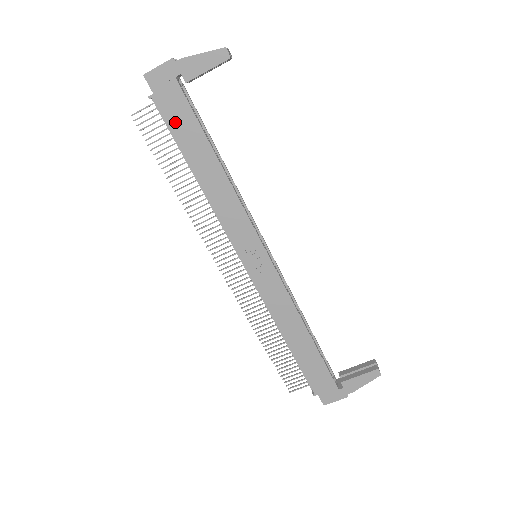
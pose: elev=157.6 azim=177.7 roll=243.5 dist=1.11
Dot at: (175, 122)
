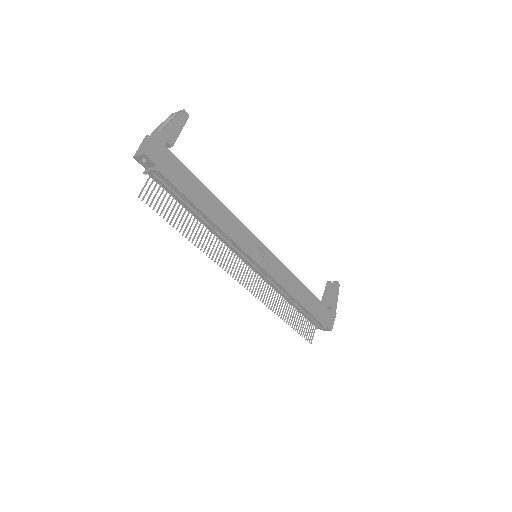
Dot at: (179, 181)
